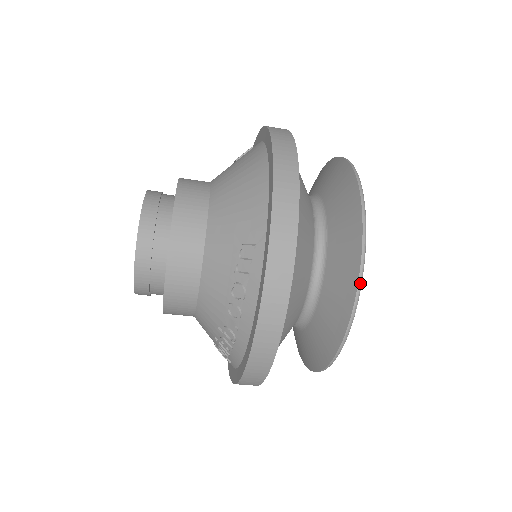
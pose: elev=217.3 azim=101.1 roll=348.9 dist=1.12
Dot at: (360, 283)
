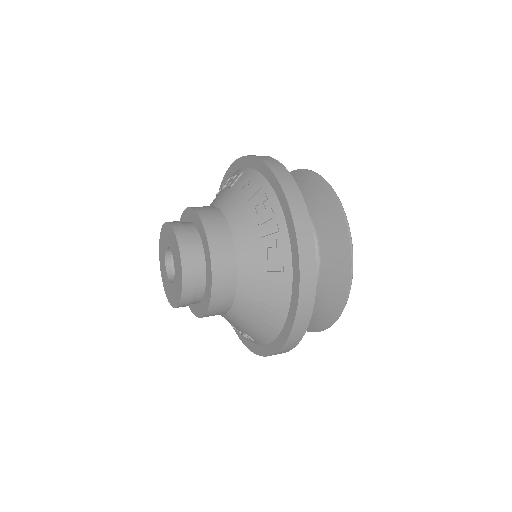
Dot at: occluded
